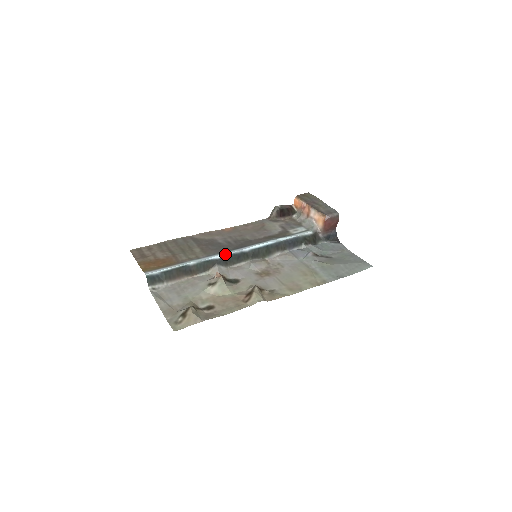
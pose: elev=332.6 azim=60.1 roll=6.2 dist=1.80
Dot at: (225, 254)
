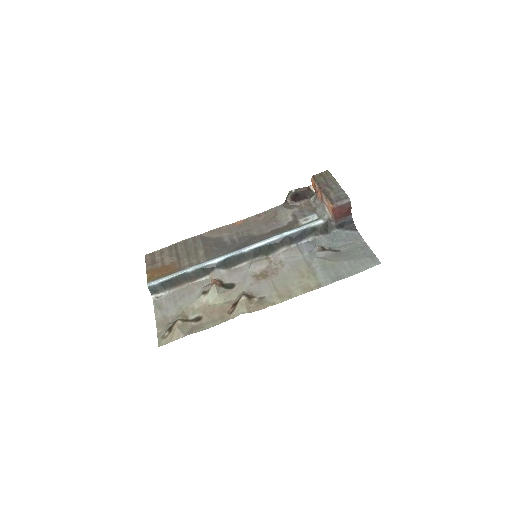
Dot at: (224, 257)
